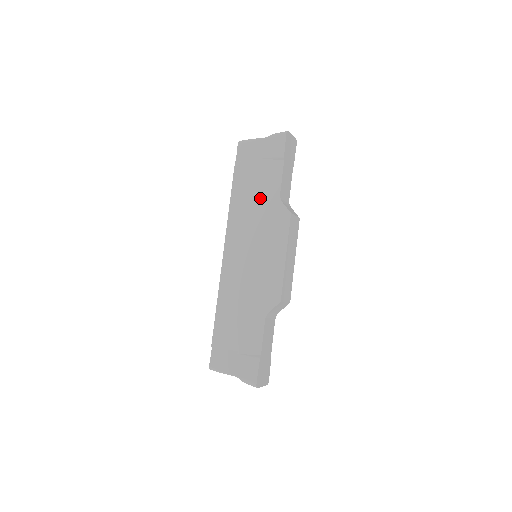
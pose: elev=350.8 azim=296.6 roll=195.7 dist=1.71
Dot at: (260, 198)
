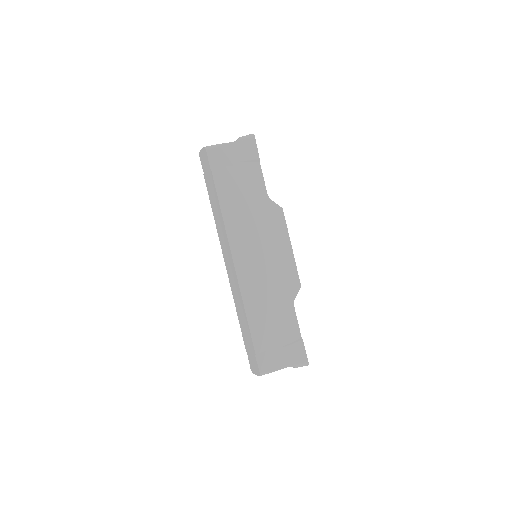
Dot at: (250, 201)
